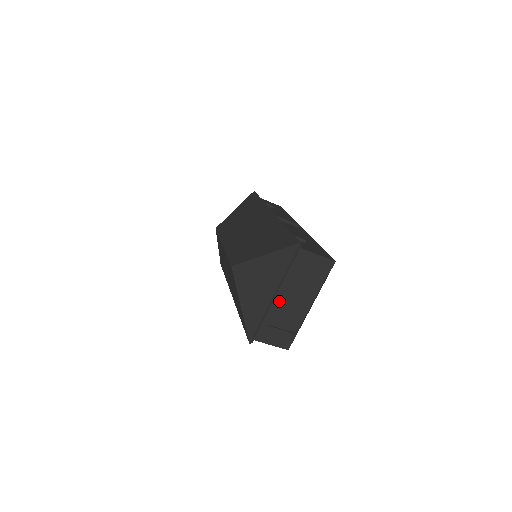
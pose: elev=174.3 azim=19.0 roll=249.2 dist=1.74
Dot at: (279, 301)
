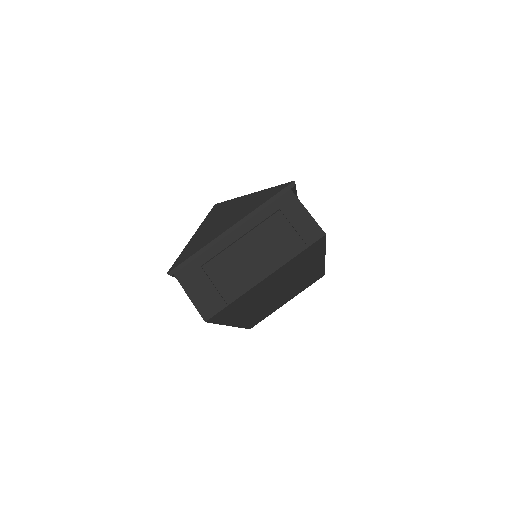
Dot at: (233, 245)
